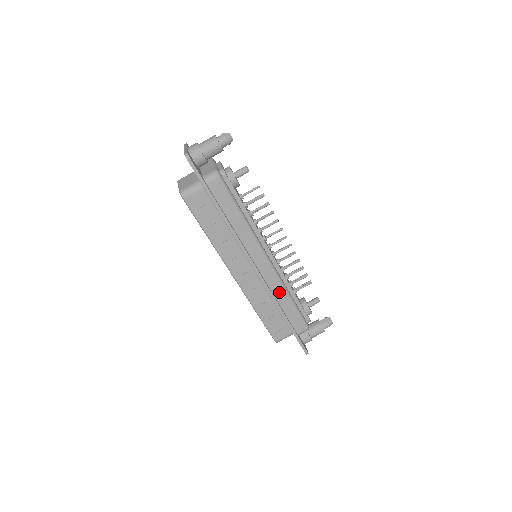
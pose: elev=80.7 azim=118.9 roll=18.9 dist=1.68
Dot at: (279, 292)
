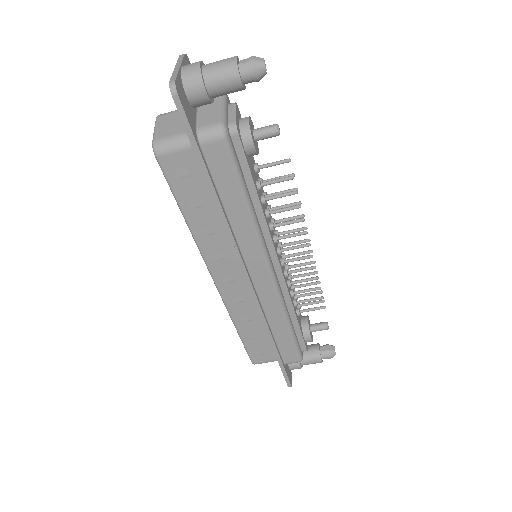
Dot at: (275, 315)
